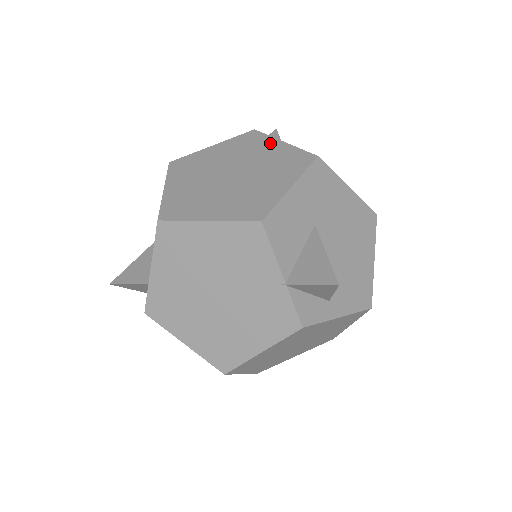
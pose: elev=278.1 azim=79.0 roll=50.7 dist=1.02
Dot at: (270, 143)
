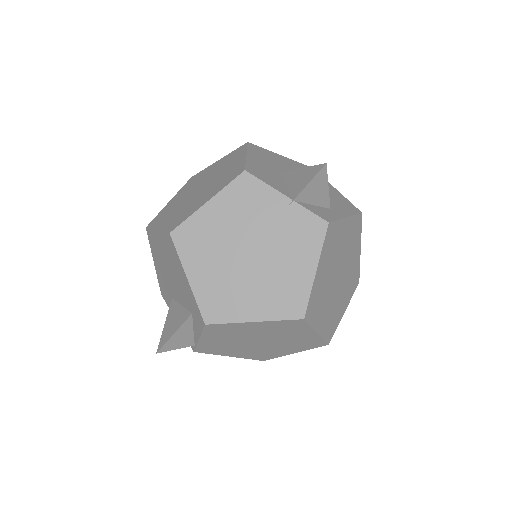
Dot at: (210, 168)
